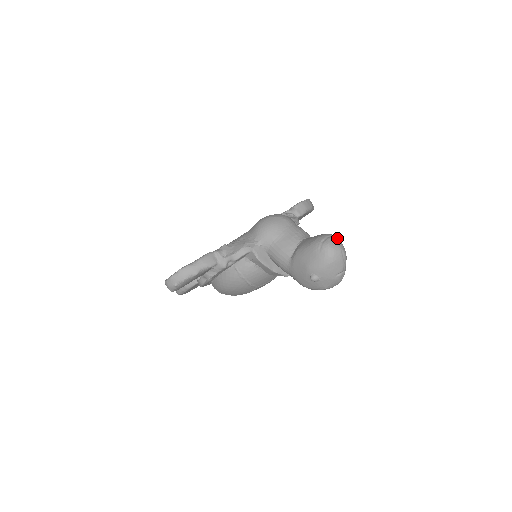
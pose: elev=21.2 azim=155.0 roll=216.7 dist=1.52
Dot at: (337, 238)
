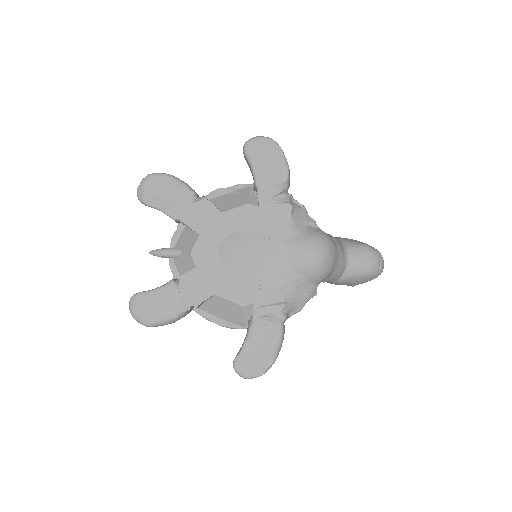
Dot at: occluded
